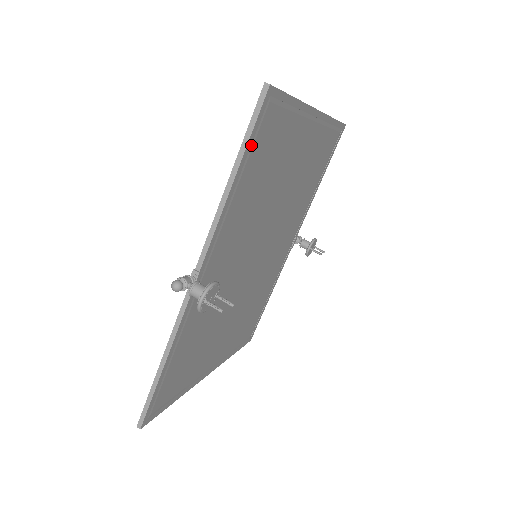
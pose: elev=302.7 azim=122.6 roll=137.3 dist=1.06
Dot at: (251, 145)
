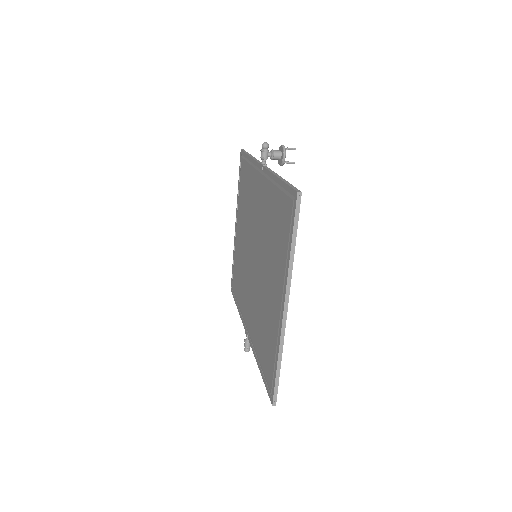
Dot at: occluded
